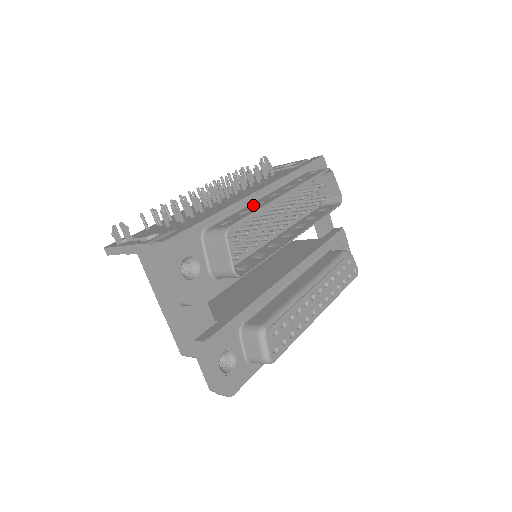
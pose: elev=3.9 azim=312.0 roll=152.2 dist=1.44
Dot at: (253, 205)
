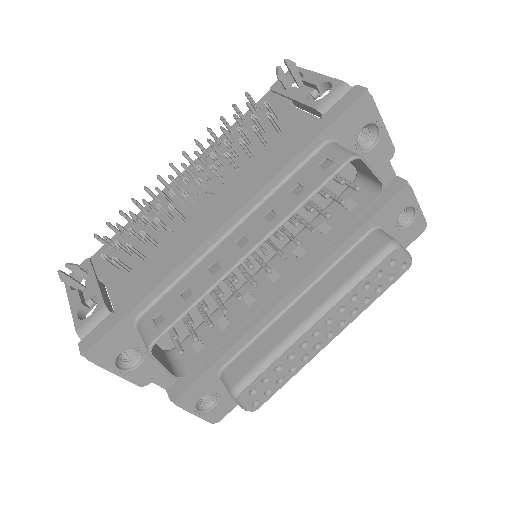
Dot at: (206, 265)
